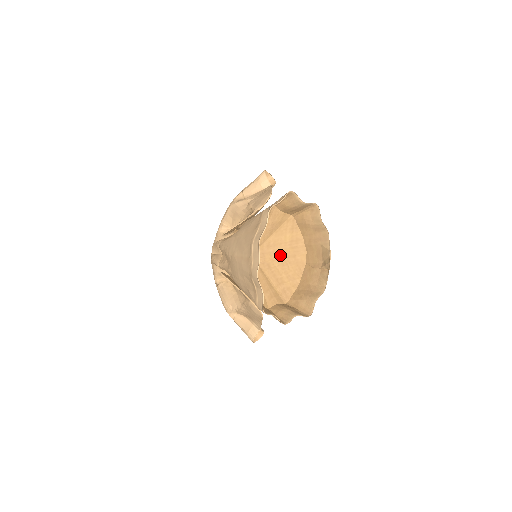
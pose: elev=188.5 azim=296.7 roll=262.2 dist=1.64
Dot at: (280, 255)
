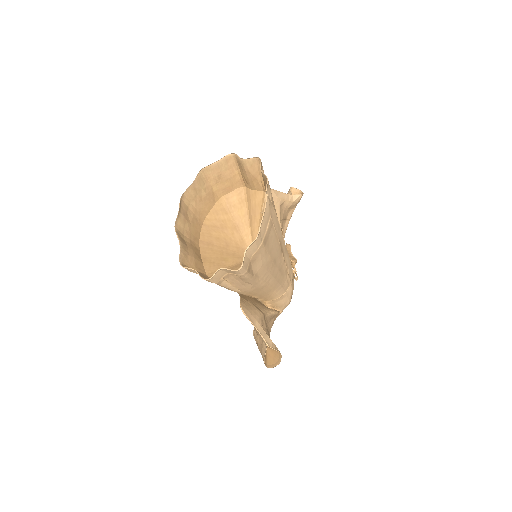
Dot at: occluded
